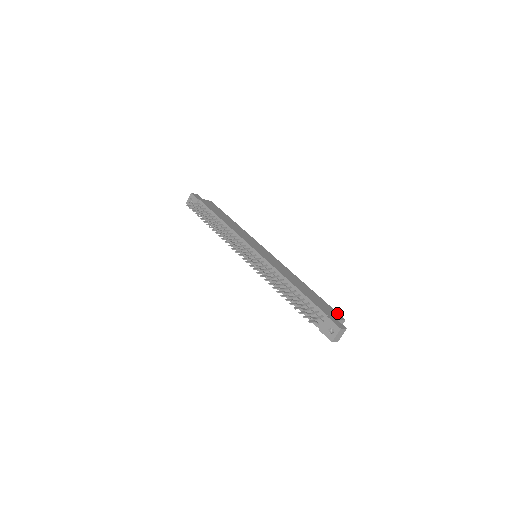
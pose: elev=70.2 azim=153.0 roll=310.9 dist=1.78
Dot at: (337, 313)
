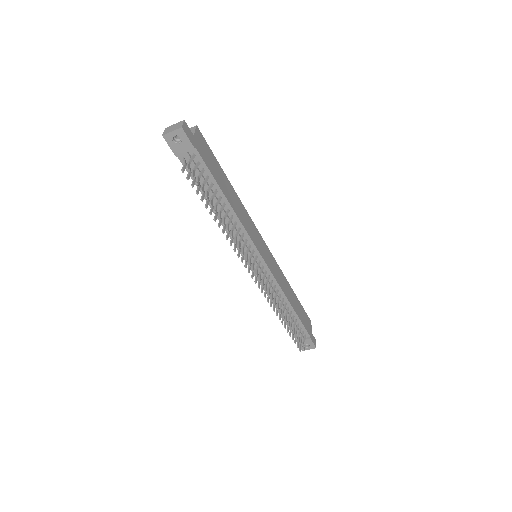
Dot at: (308, 318)
